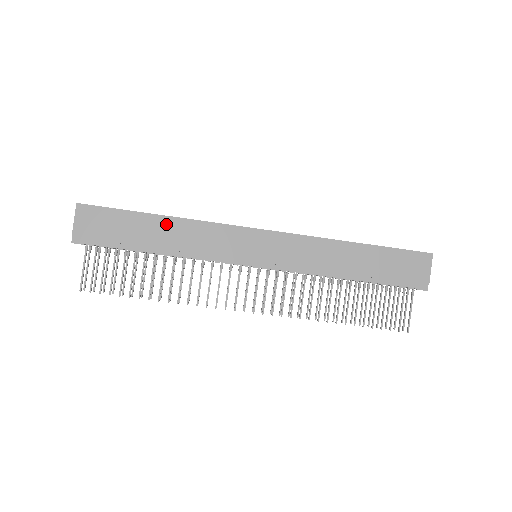
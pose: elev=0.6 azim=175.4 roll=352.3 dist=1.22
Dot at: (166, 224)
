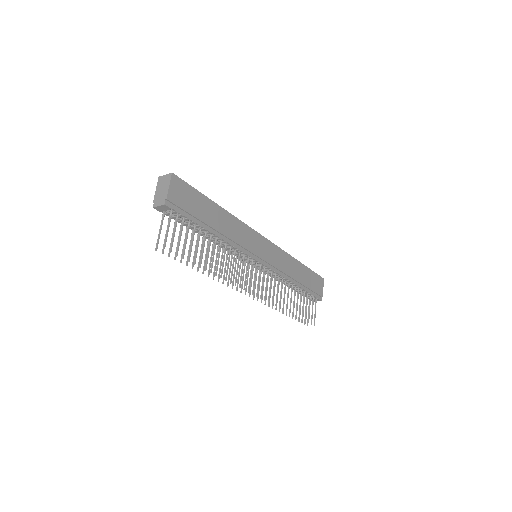
Dot at: (222, 214)
